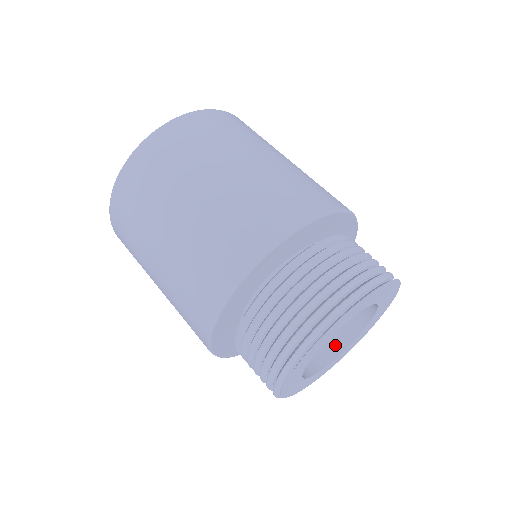
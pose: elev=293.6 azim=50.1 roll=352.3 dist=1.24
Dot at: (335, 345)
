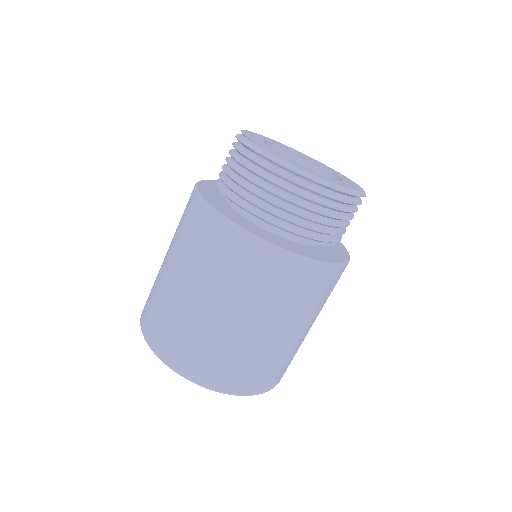
Dot at: occluded
